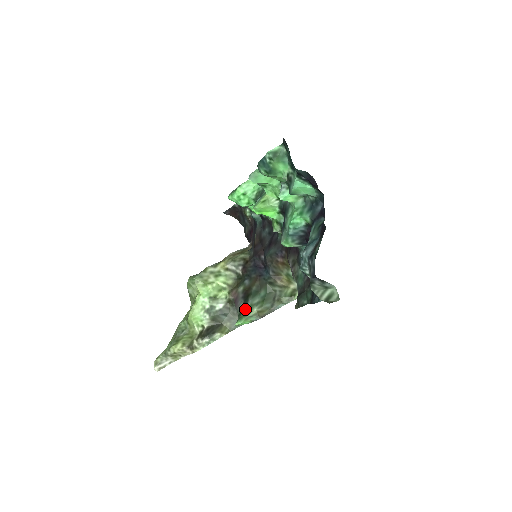
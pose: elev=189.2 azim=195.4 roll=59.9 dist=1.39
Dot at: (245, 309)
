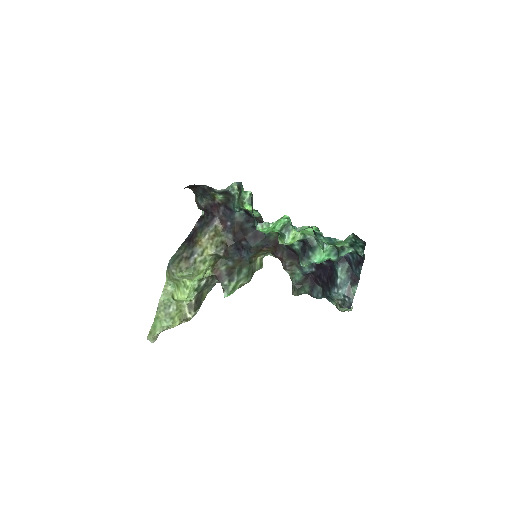
Dot at: (232, 285)
